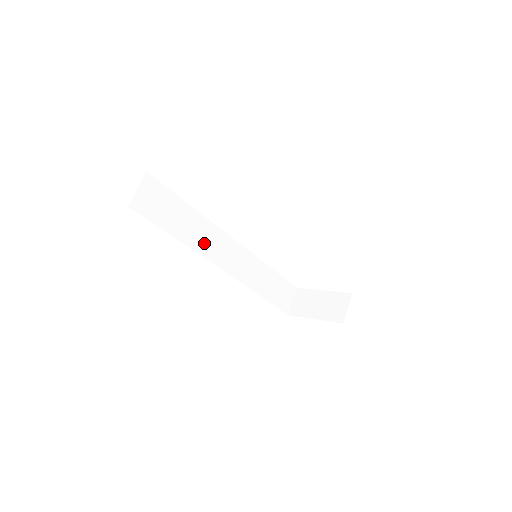
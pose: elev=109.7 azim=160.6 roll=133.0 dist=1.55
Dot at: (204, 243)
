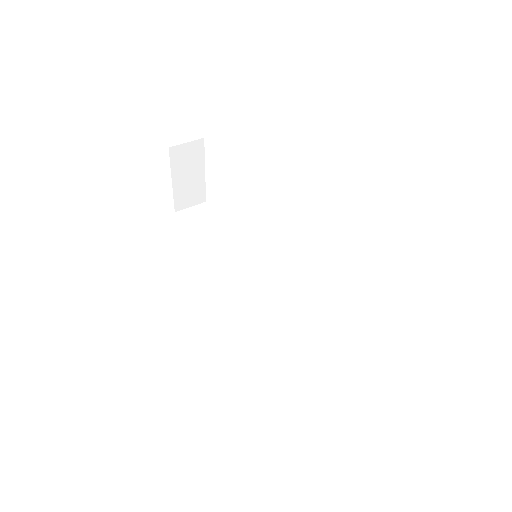
Dot at: (229, 263)
